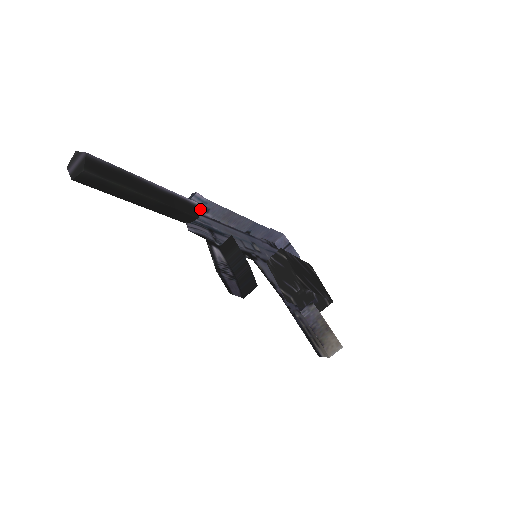
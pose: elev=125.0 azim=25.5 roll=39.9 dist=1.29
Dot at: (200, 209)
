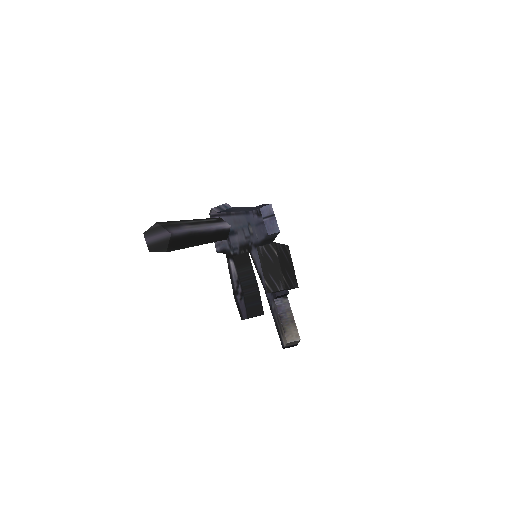
Dot at: (222, 211)
